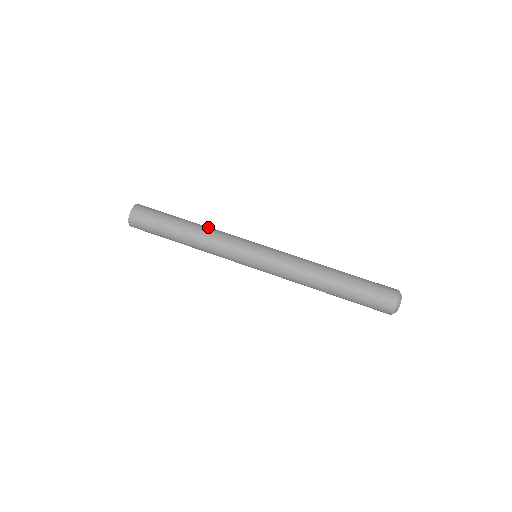
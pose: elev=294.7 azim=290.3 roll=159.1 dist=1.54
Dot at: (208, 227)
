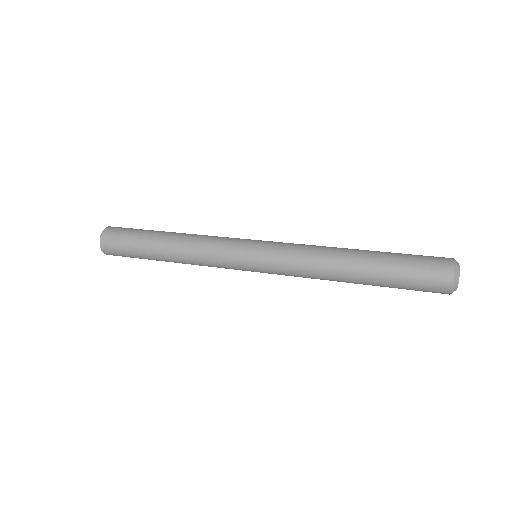
Dot at: occluded
